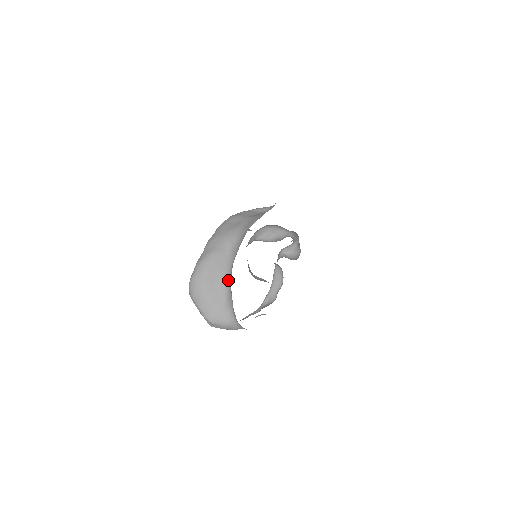
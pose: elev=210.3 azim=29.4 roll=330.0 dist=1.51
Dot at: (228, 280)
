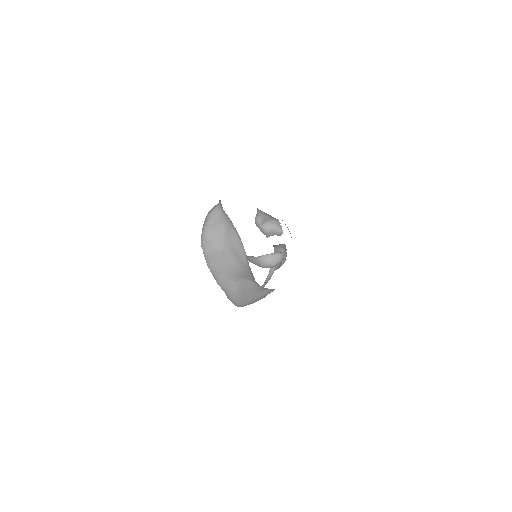
Dot at: (260, 287)
